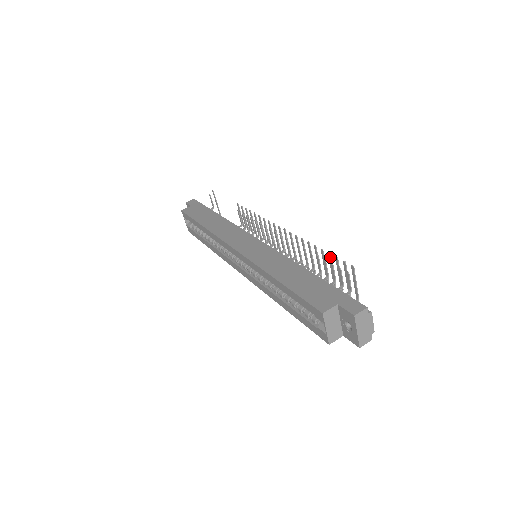
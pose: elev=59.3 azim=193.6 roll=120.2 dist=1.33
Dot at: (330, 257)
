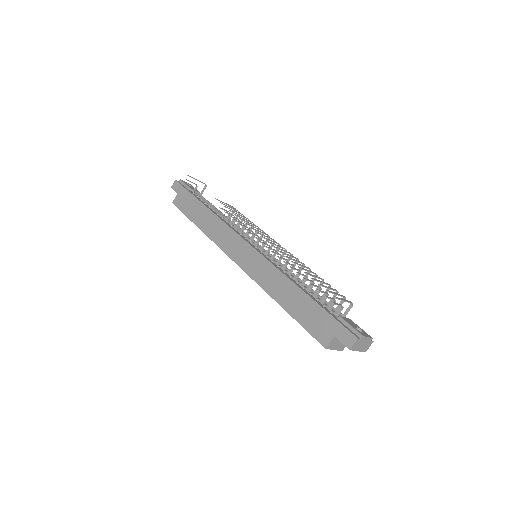
Dot at: occluded
